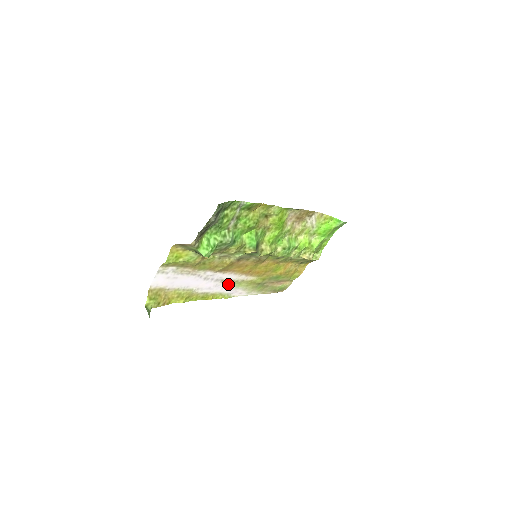
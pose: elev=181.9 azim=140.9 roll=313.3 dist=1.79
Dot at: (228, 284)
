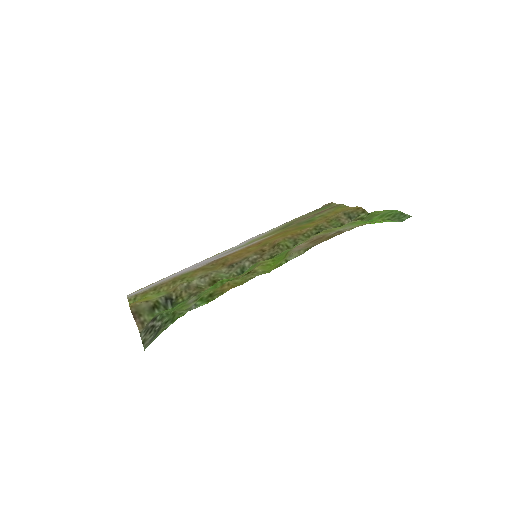
Dot at: (233, 249)
